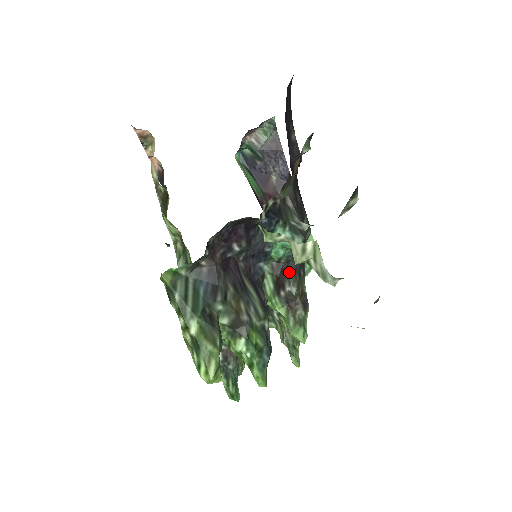
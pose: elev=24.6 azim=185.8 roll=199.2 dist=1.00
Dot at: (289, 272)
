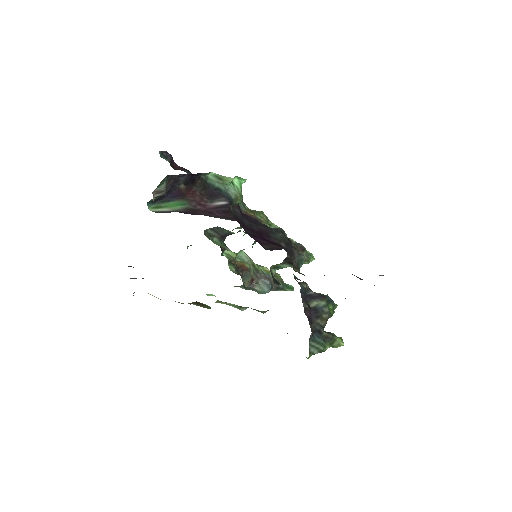
Dot at: occluded
